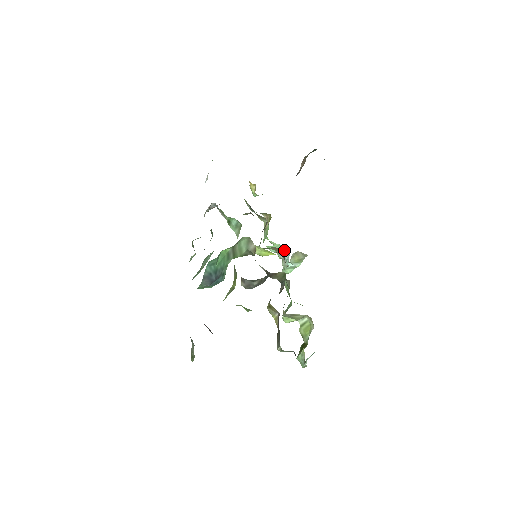
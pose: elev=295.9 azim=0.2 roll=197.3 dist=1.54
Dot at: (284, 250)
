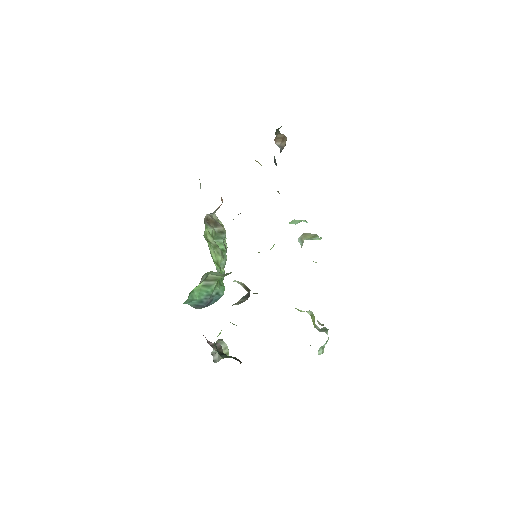
Dot at: (306, 221)
